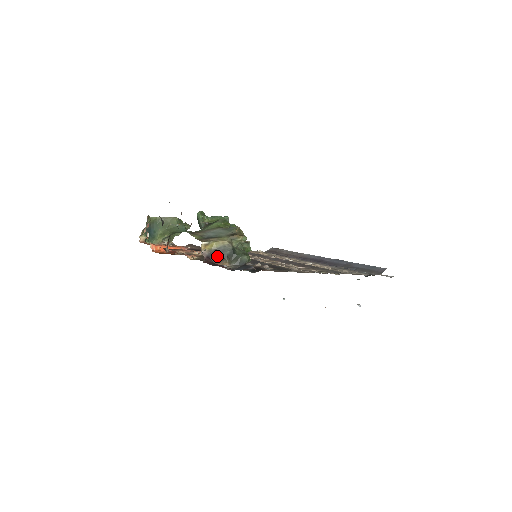
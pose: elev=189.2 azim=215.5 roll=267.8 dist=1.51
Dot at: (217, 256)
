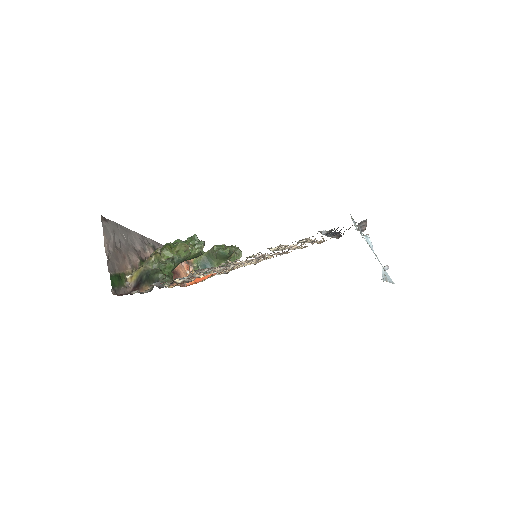
Dot at: (139, 284)
